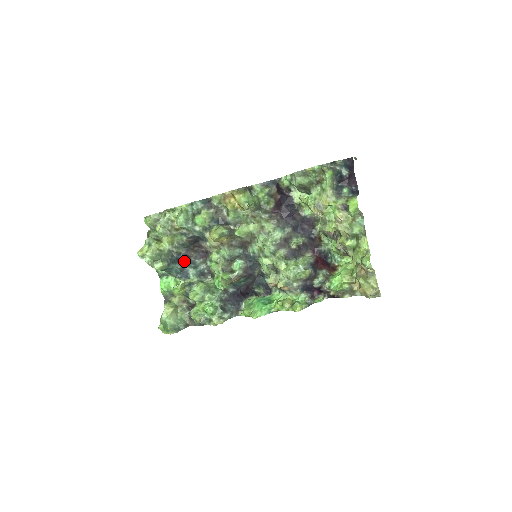
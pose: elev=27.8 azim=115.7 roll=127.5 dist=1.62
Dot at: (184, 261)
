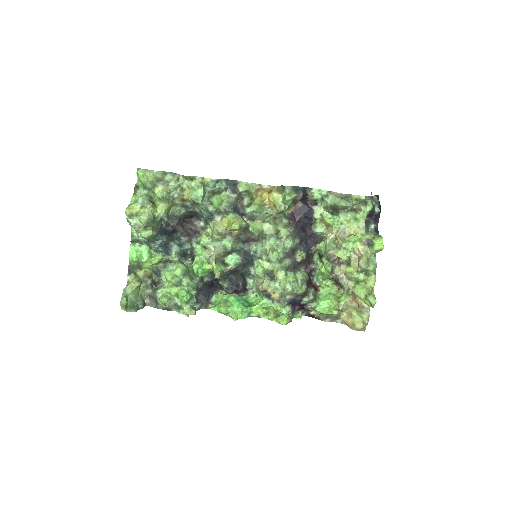
Dot at: (170, 234)
